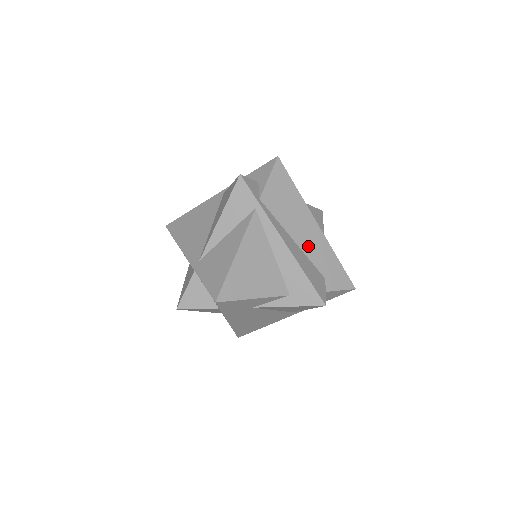
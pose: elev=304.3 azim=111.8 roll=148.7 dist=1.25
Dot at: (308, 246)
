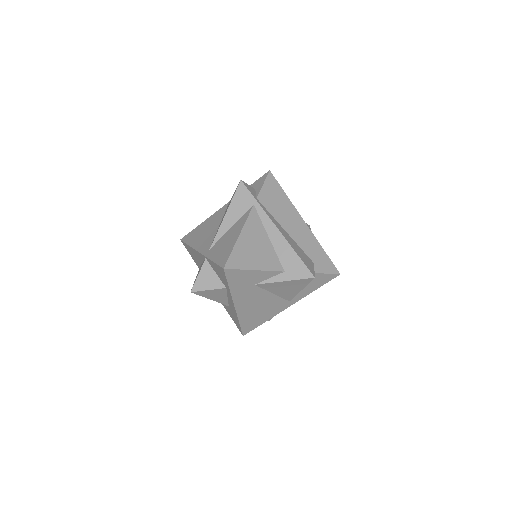
Dot at: (298, 237)
